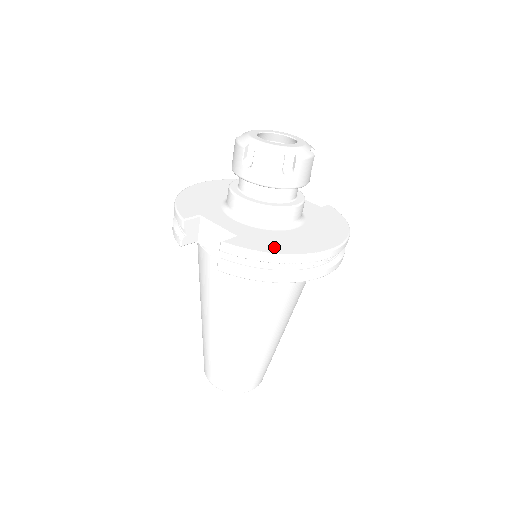
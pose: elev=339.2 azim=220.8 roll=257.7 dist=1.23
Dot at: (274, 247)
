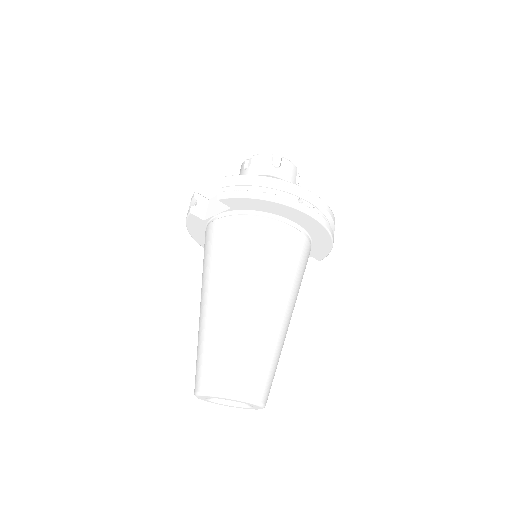
Dot at: occluded
